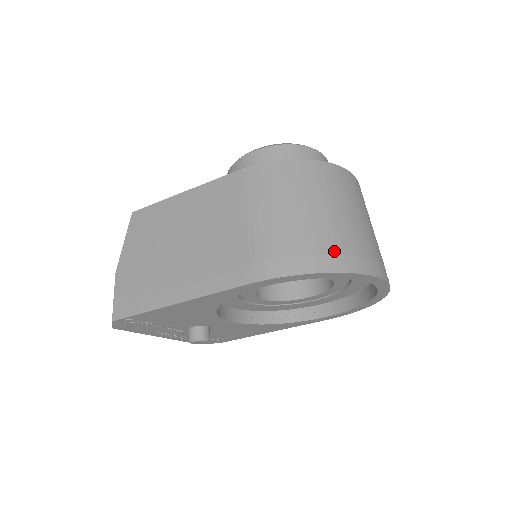
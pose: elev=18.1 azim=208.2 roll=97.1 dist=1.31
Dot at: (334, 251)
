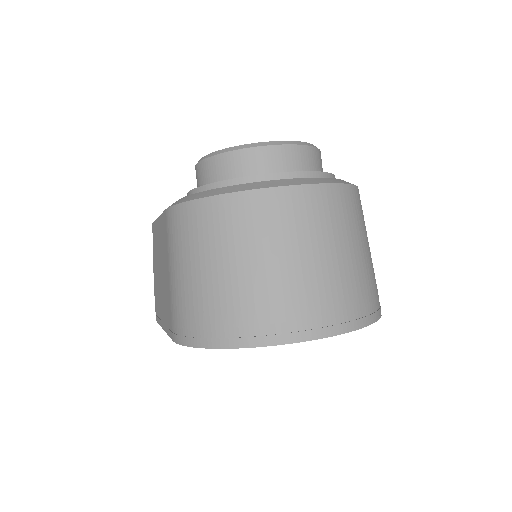
Dot at: (224, 323)
